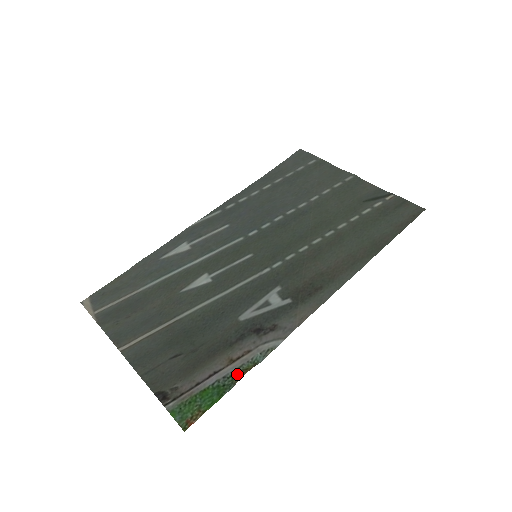
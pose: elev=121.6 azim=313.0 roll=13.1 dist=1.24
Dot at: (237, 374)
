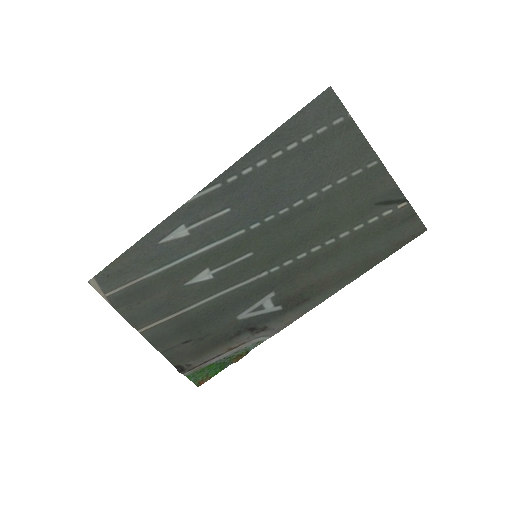
Dot at: (234, 358)
